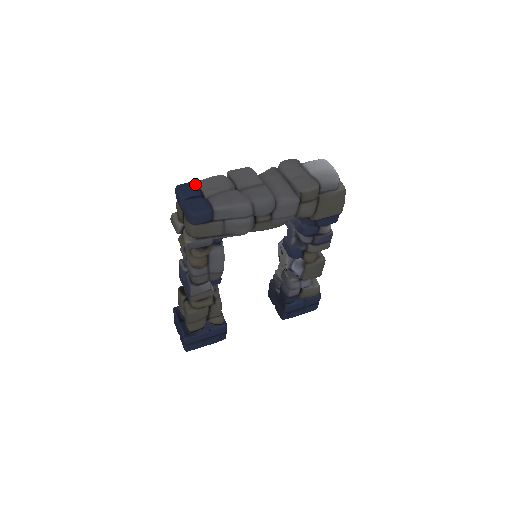
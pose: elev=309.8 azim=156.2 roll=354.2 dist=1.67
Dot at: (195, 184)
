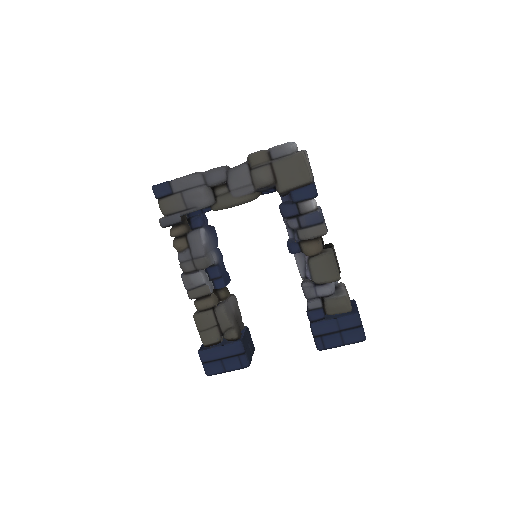
Dot at: occluded
